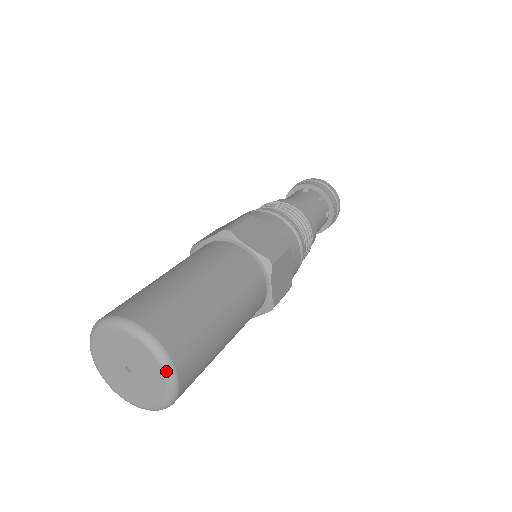
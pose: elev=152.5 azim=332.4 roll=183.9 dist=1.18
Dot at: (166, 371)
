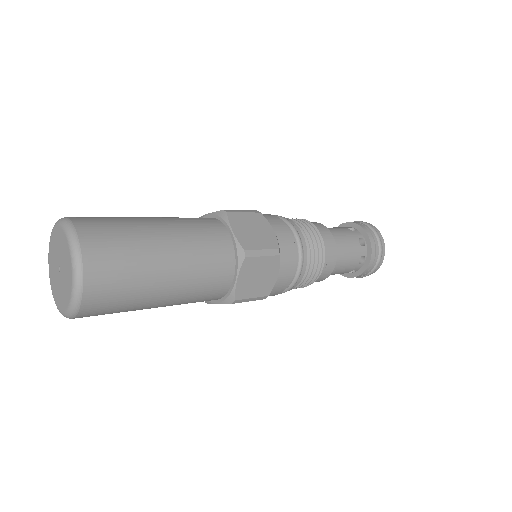
Dot at: (74, 278)
